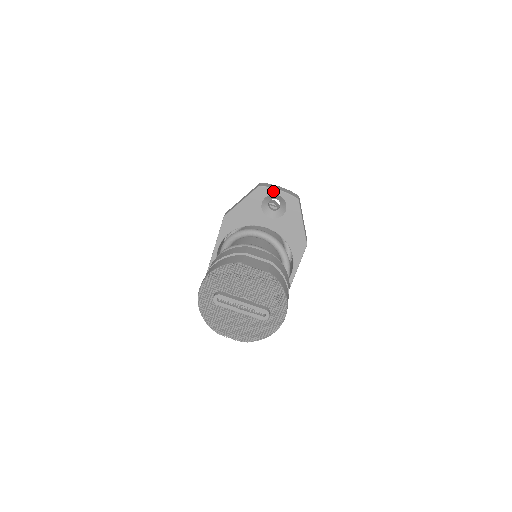
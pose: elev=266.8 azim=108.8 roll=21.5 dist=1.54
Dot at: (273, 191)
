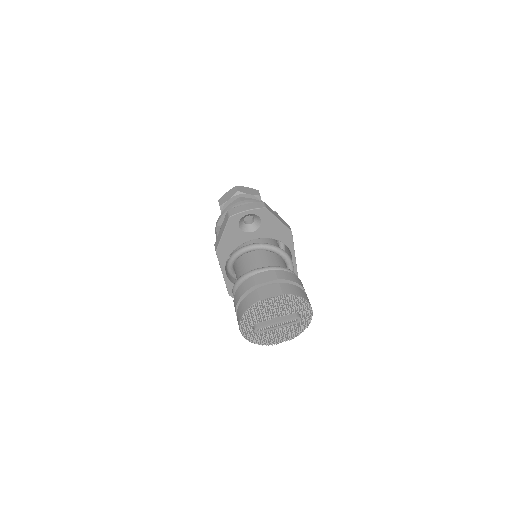
Dot at: (242, 214)
